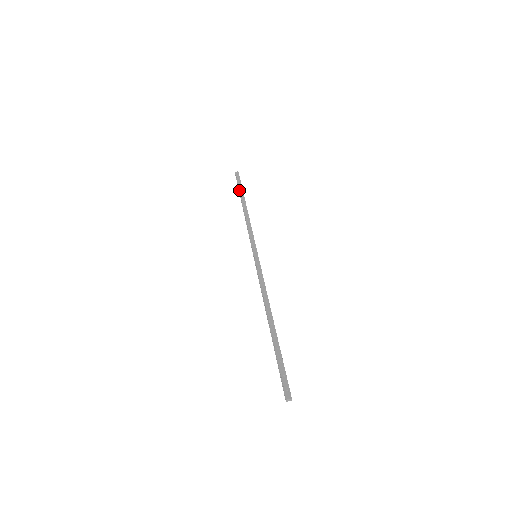
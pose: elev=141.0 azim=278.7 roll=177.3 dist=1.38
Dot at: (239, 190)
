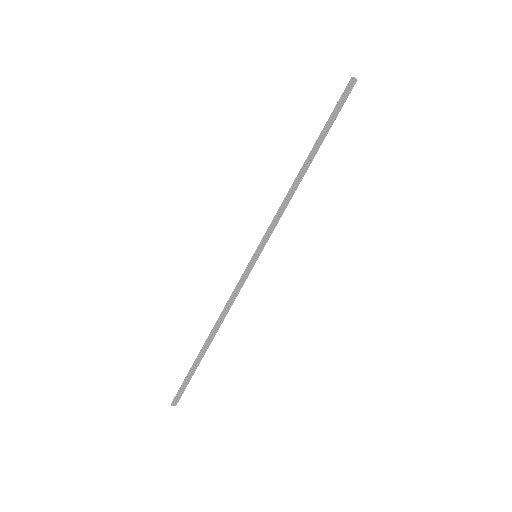
Dot at: occluded
